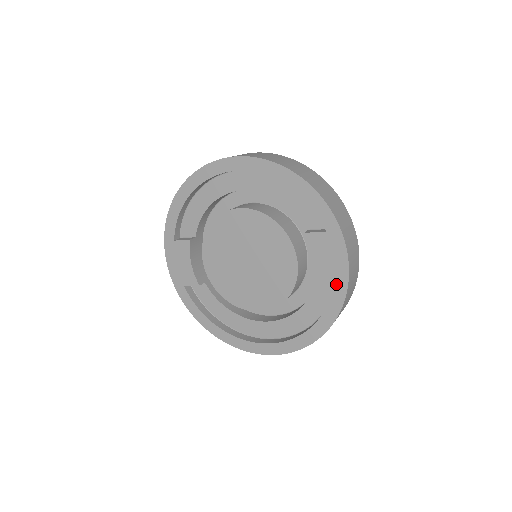
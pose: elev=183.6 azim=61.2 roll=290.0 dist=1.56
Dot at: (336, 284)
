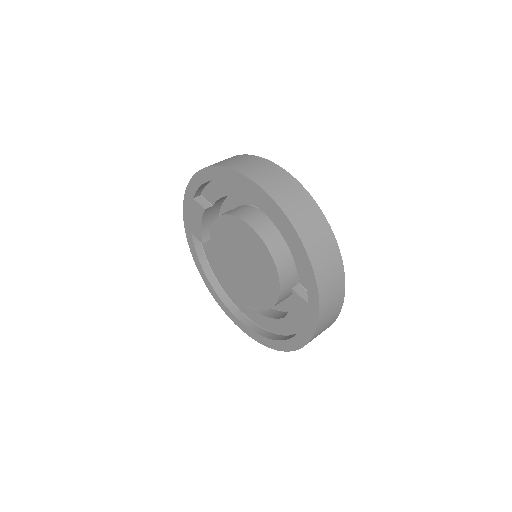
Dot at: (299, 336)
